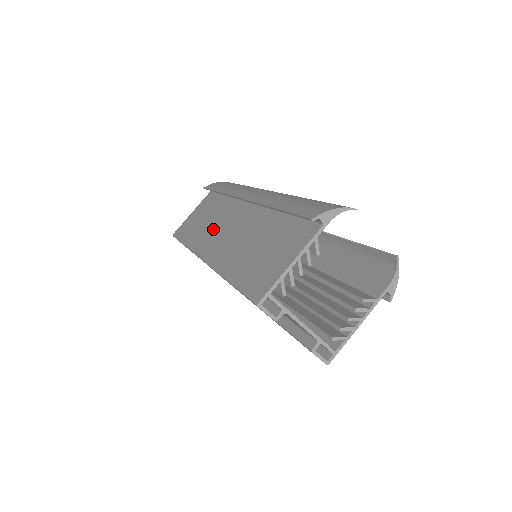
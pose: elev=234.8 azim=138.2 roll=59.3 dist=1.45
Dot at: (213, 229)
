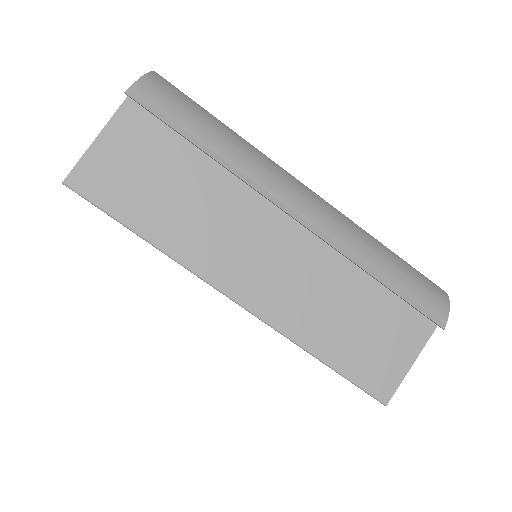
Dot at: (222, 236)
